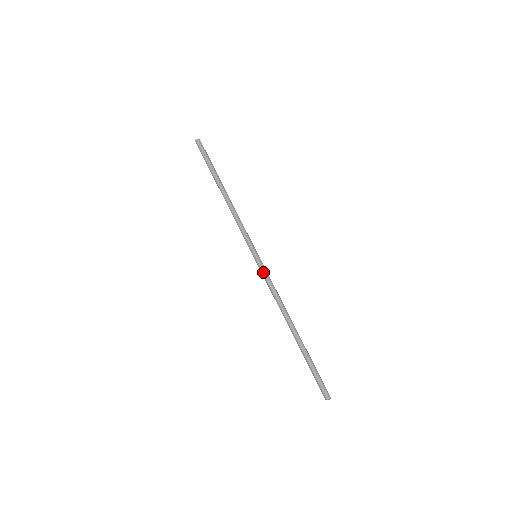
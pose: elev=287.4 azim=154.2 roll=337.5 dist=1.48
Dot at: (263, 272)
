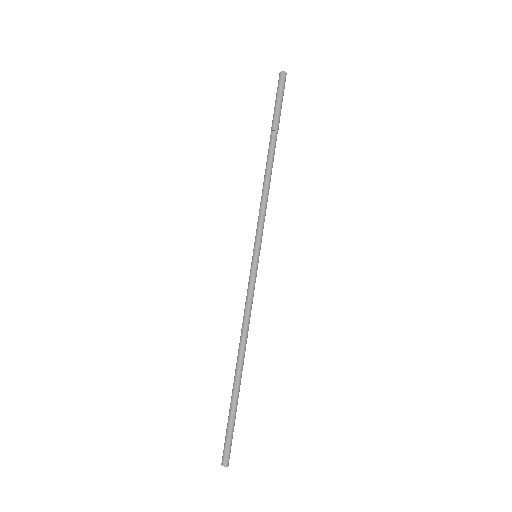
Dot at: (250, 280)
